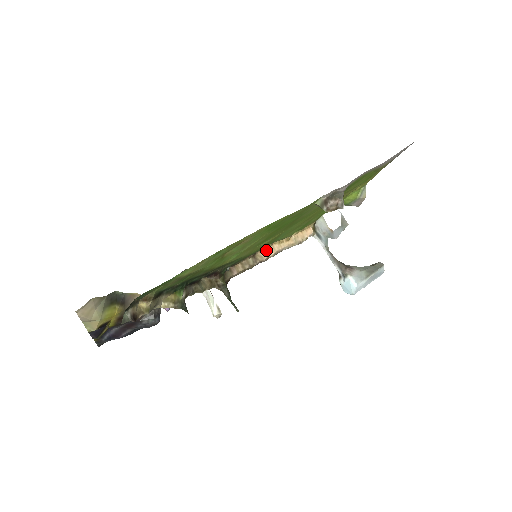
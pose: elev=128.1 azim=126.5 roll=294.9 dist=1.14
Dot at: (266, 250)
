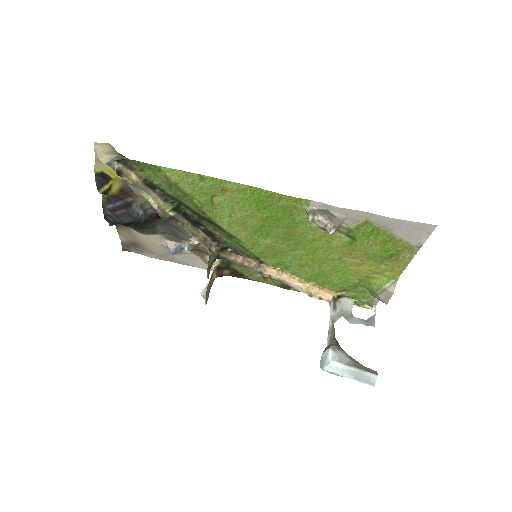
Dot at: (274, 270)
